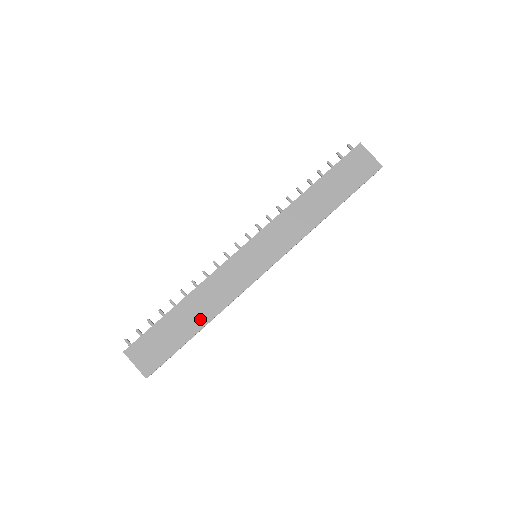
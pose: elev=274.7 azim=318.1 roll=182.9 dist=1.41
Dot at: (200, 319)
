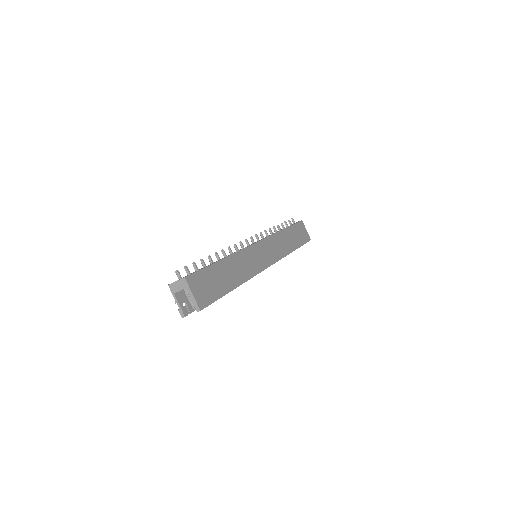
Dot at: (235, 280)
